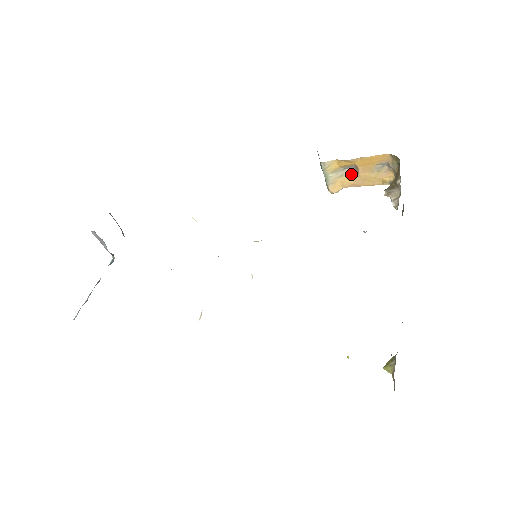
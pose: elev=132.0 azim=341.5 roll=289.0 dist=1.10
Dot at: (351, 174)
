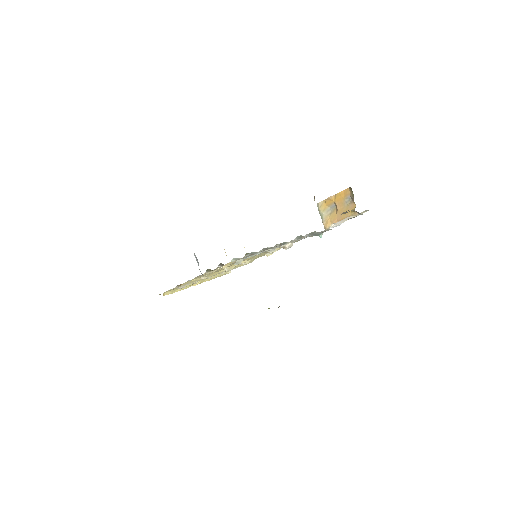
Dot at: (335, 211)
